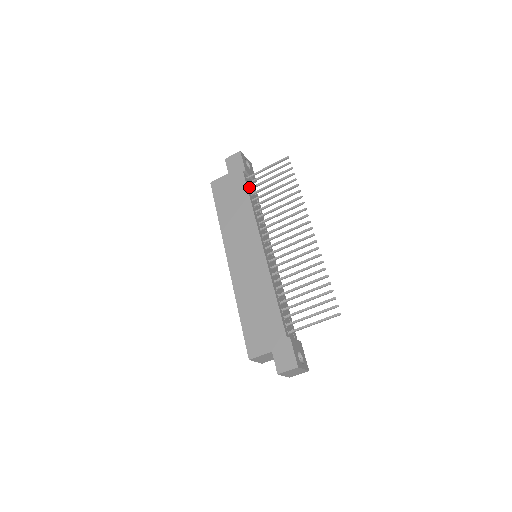
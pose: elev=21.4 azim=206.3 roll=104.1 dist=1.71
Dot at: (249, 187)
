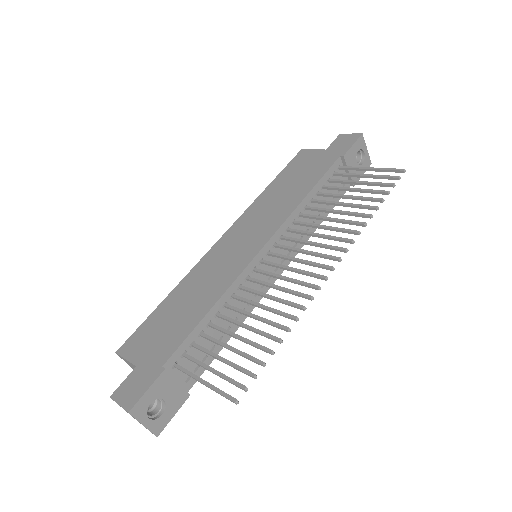
Dot at: (330, 178)
